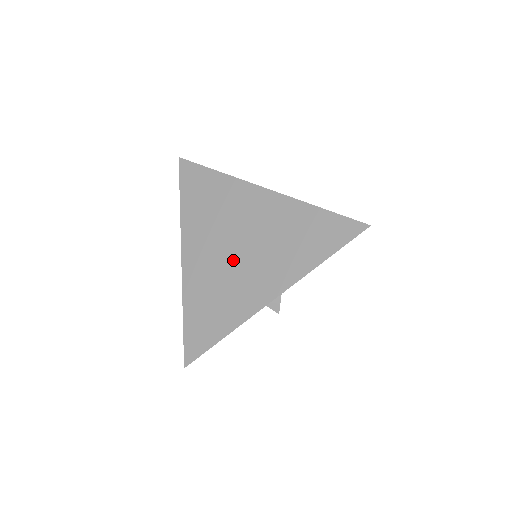
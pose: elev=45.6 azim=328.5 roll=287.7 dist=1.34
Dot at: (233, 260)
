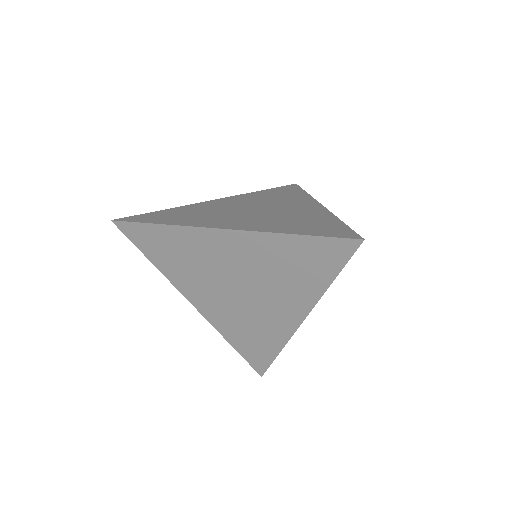
Dot at: (242, 299)
